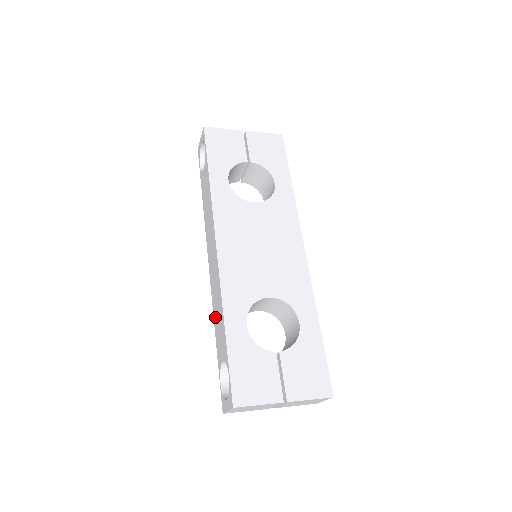
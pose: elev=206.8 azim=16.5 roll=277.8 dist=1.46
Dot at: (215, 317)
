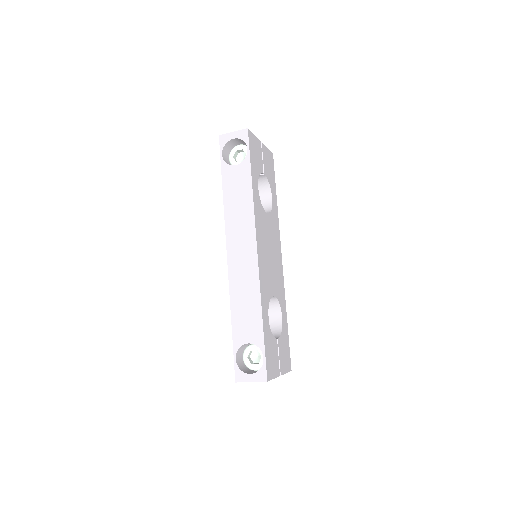
Dot at: (236, 304)
